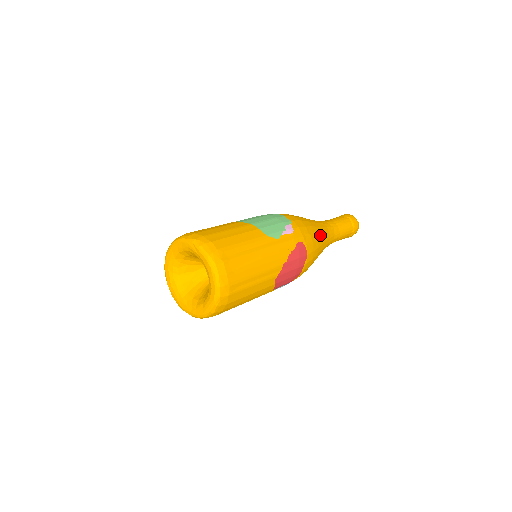
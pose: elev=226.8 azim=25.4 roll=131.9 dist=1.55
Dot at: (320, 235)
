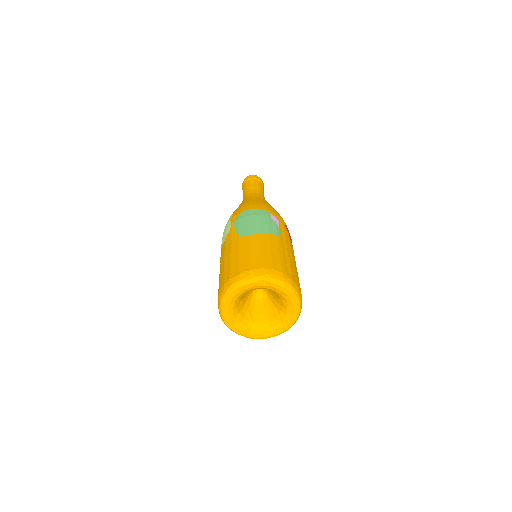
Dot at: occluded
